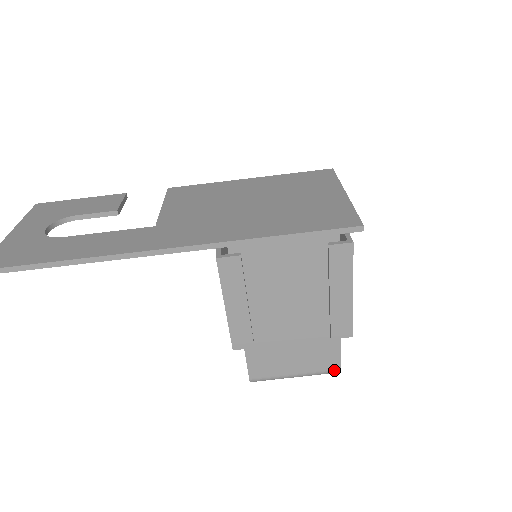
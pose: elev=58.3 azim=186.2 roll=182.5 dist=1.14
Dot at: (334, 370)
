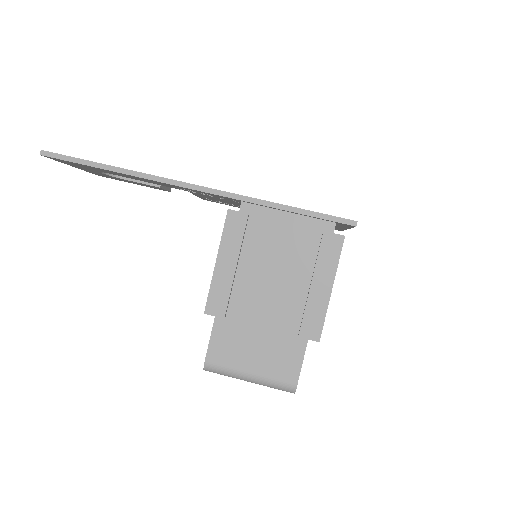
Dot at: (290, 384)
